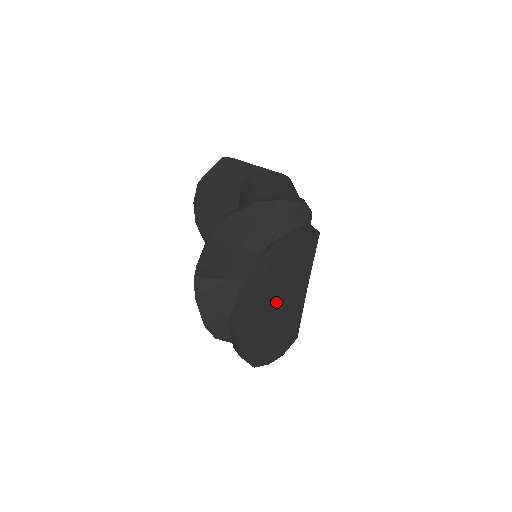
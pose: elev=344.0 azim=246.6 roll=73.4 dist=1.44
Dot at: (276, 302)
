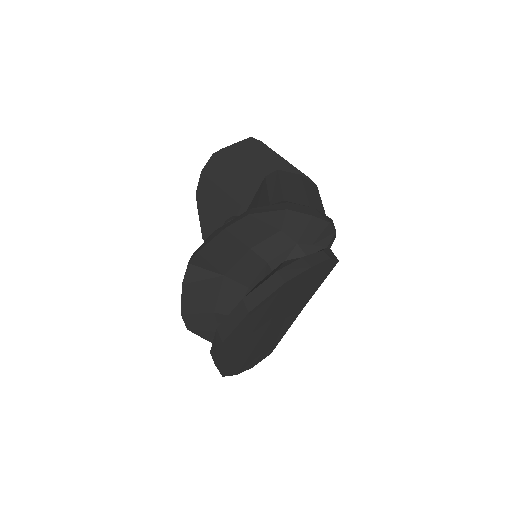
Dot at: (271, 320)
